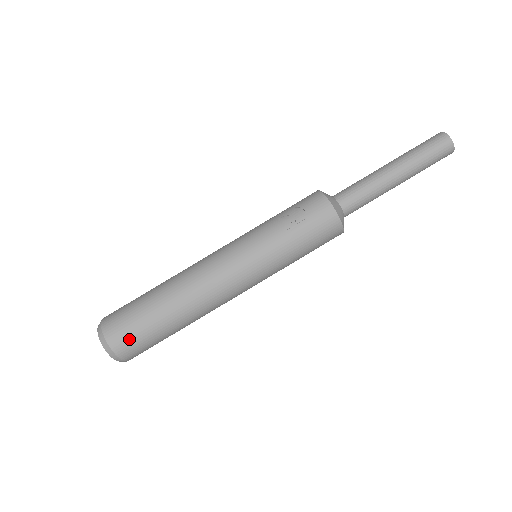
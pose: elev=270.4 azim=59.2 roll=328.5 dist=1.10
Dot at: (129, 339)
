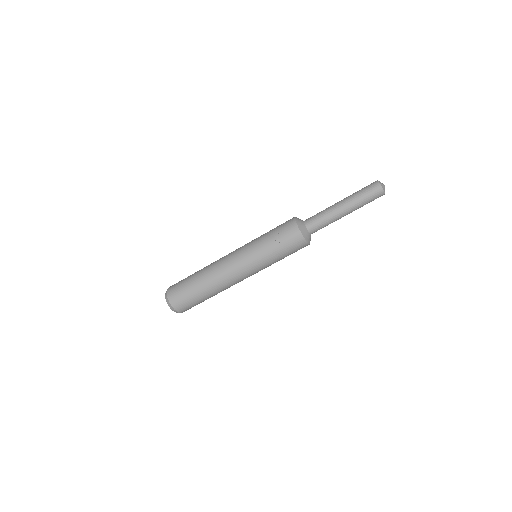
Dot at: (183, 304)
